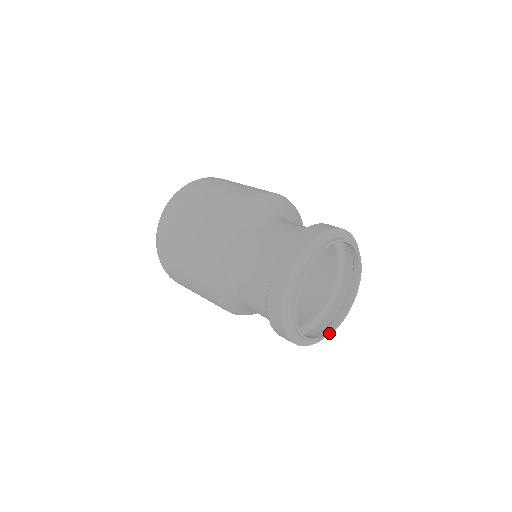
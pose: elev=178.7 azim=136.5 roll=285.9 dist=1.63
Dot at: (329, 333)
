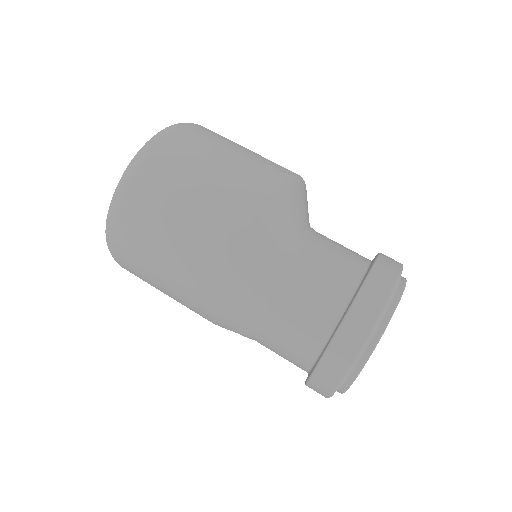
Dot at: occluded
